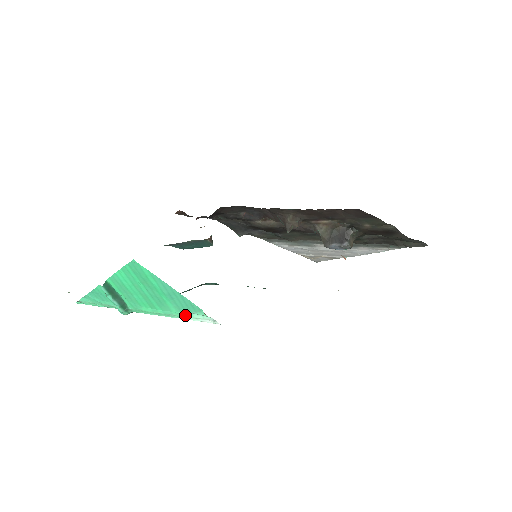
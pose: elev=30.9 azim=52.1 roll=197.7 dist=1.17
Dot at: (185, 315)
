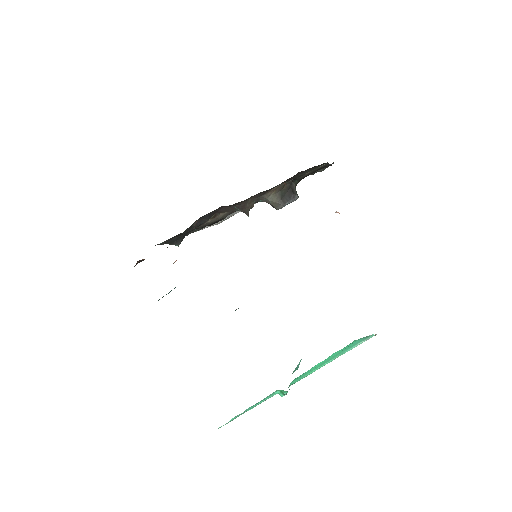
Dot at: (349, 350)
